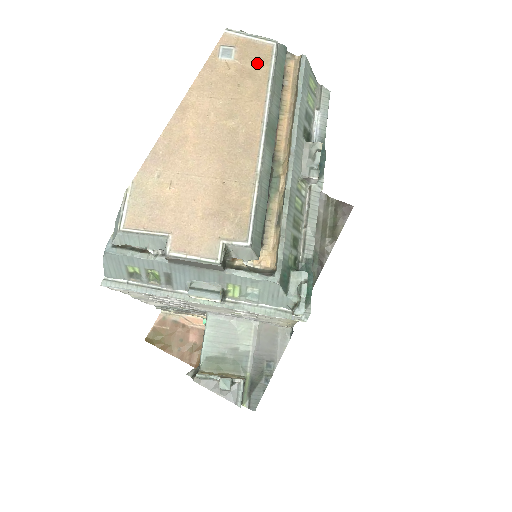
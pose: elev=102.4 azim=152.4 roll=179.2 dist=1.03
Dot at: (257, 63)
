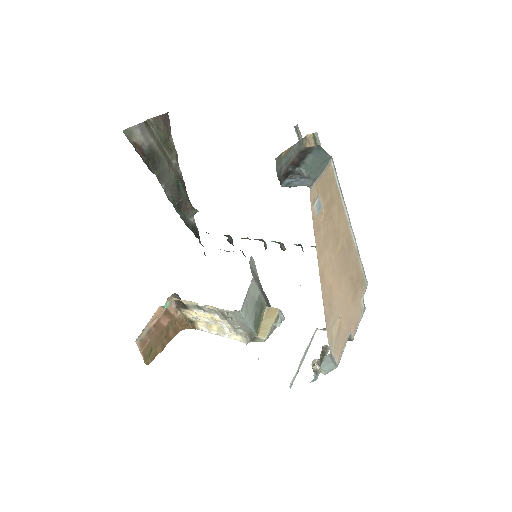
Dot at: (331, 189)
